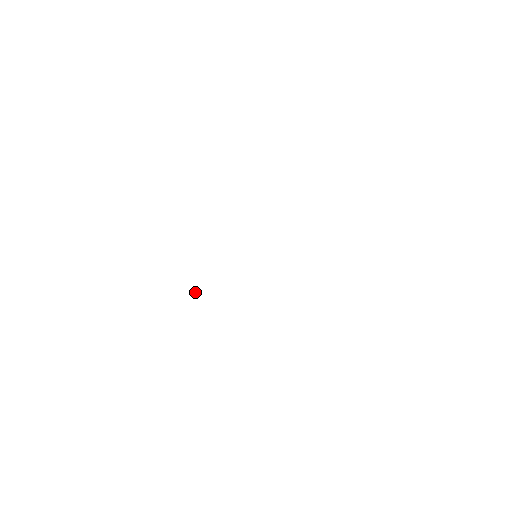
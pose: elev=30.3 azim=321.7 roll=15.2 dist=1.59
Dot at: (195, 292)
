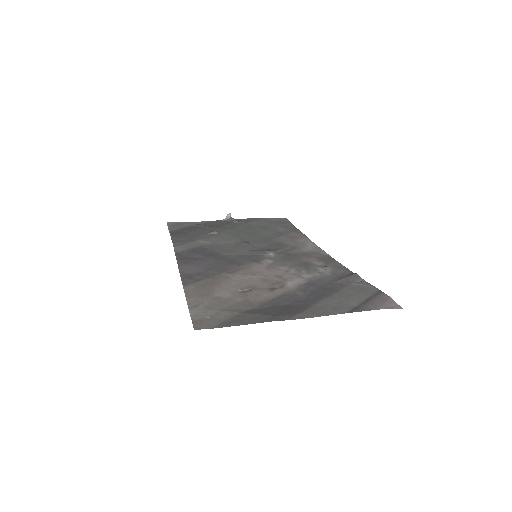
Dot at: (230, 215)
